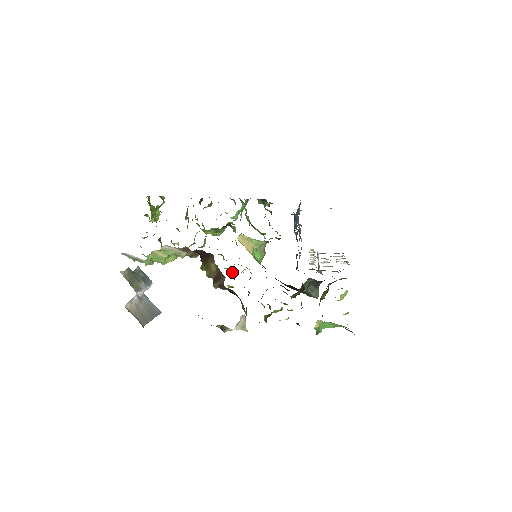
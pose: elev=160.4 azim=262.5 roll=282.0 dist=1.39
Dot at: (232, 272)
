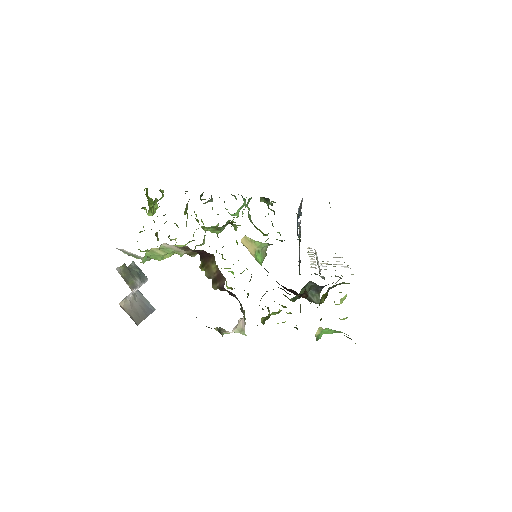
Dot at: (232, 273)
